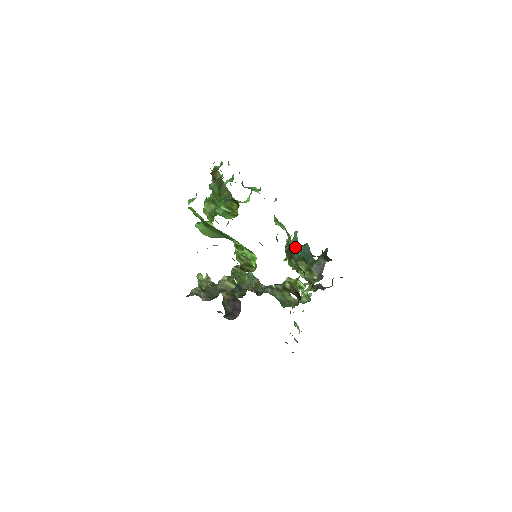
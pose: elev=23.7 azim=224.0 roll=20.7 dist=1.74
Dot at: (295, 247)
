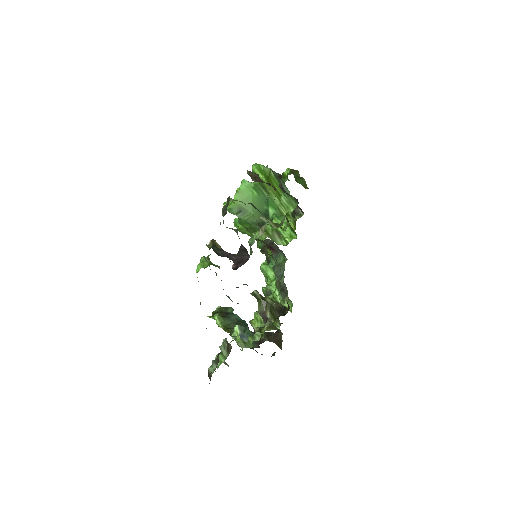
Dot at: occluded
